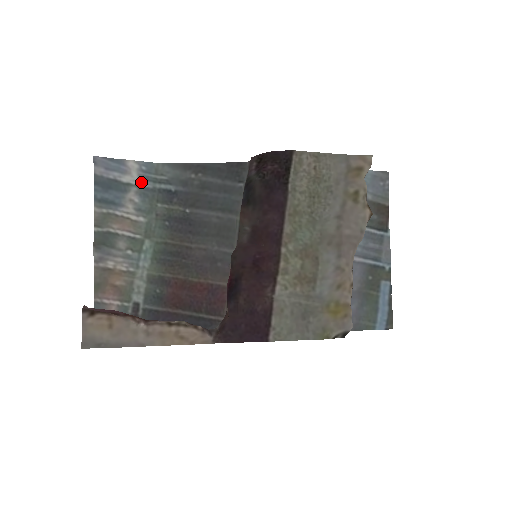
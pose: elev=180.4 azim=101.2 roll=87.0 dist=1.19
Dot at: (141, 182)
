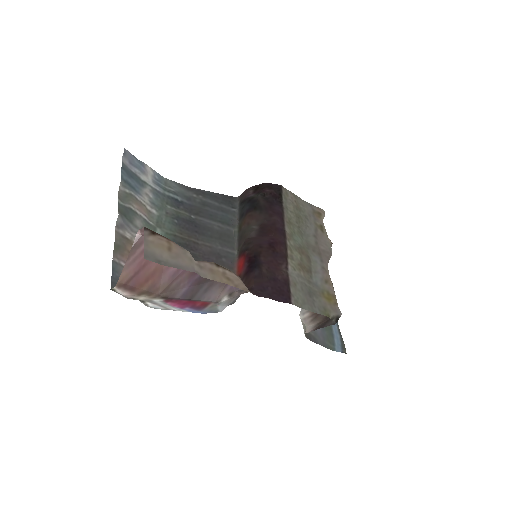
Dot at: (154, 185)
